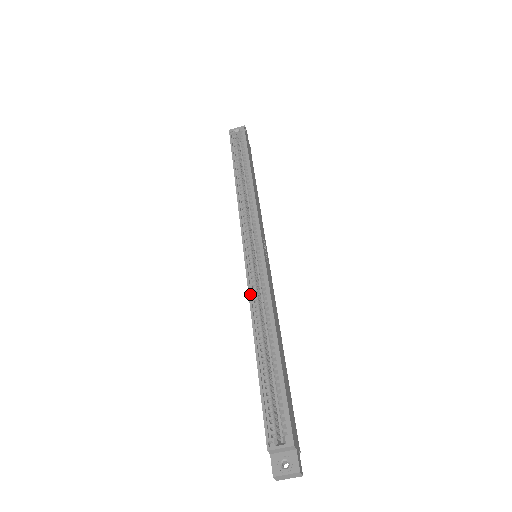
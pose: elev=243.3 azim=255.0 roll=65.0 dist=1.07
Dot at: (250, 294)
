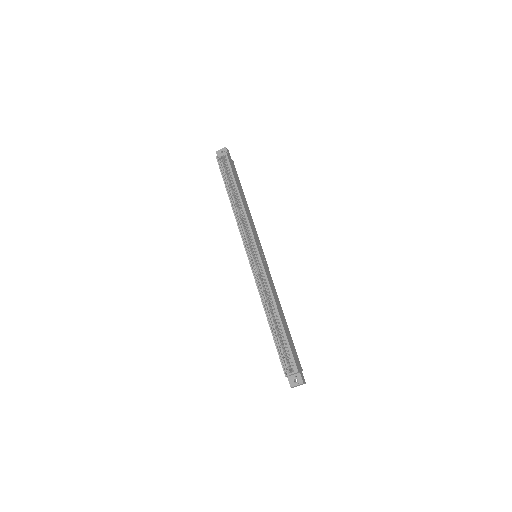
Dot at: (258, 288)
